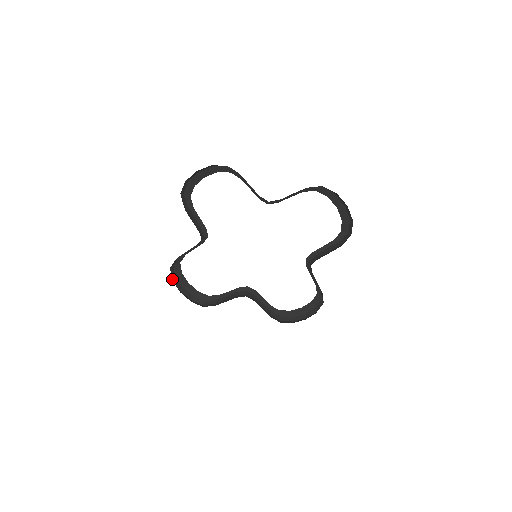
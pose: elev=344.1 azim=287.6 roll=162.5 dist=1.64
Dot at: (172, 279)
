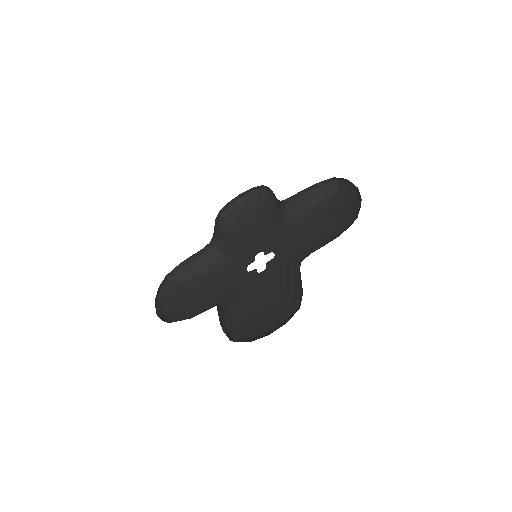
Dot at: occluded
